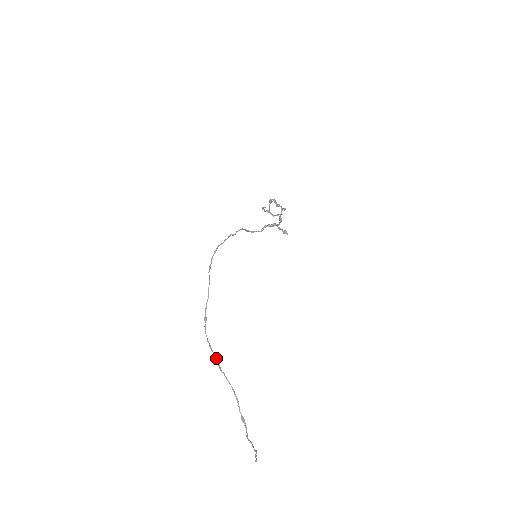
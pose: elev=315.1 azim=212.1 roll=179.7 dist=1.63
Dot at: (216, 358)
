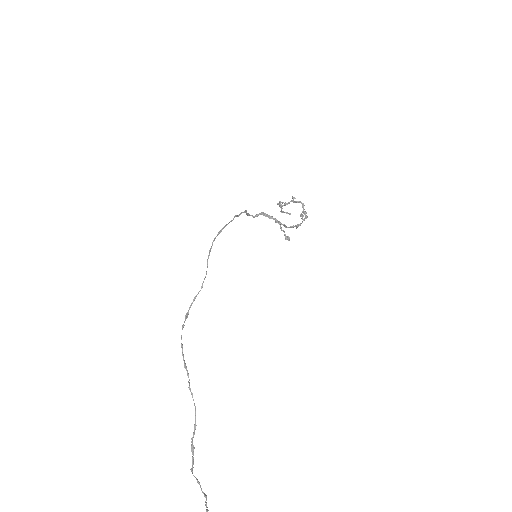
Dot at: (187, 372)
